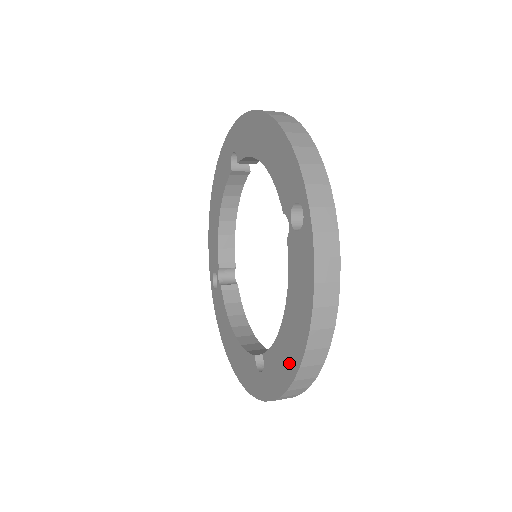
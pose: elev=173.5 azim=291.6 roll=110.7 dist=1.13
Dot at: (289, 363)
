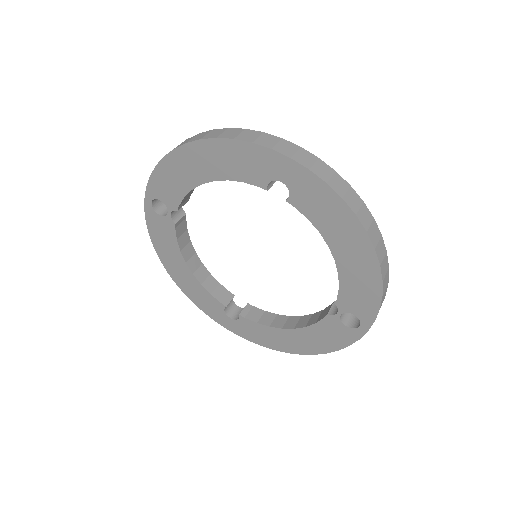
Dot at: (278, 344)
